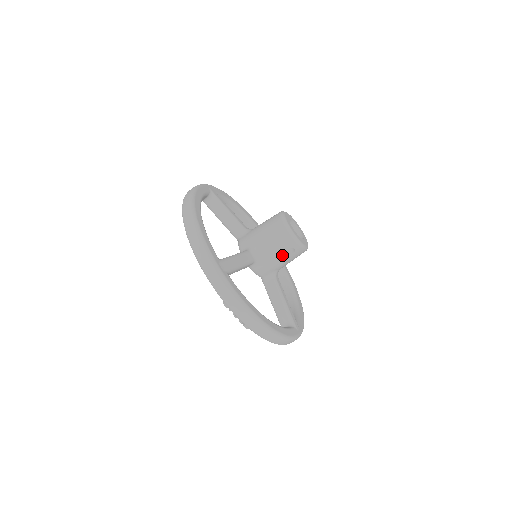
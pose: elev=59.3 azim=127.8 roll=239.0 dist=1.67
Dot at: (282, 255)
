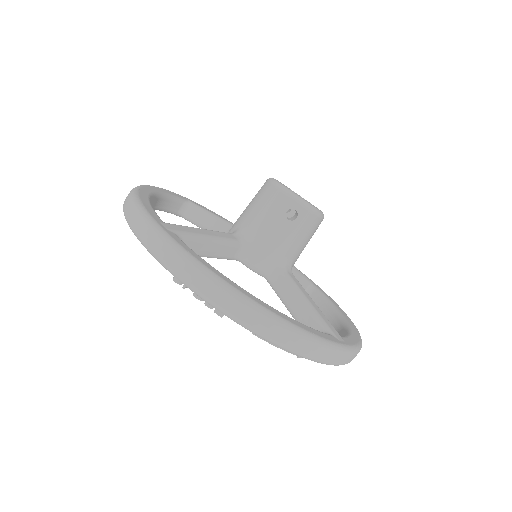
Dot at: (280, 225)
